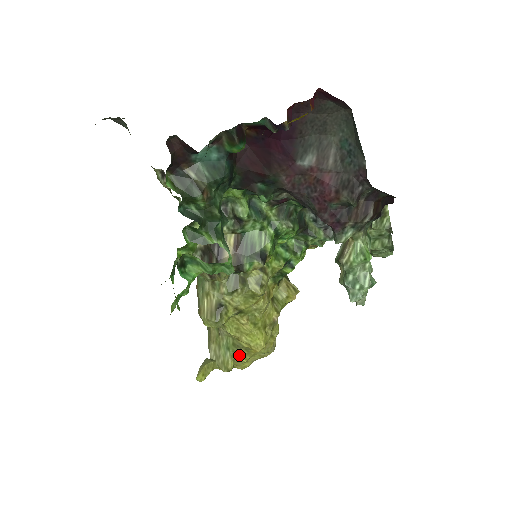
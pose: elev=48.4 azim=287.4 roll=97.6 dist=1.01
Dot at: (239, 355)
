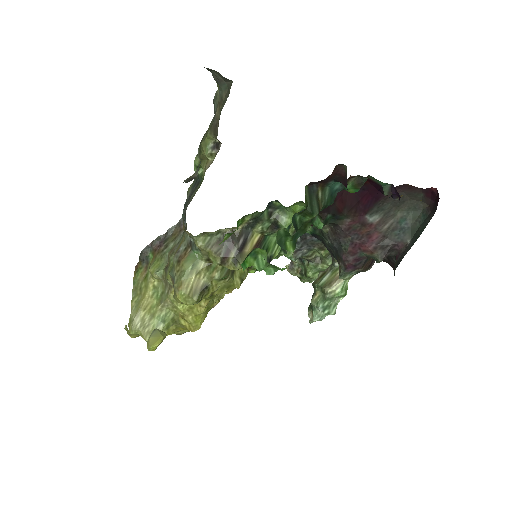
Dot at: occluded
